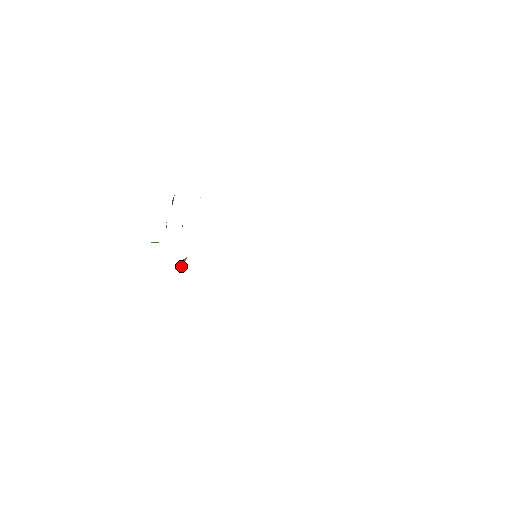
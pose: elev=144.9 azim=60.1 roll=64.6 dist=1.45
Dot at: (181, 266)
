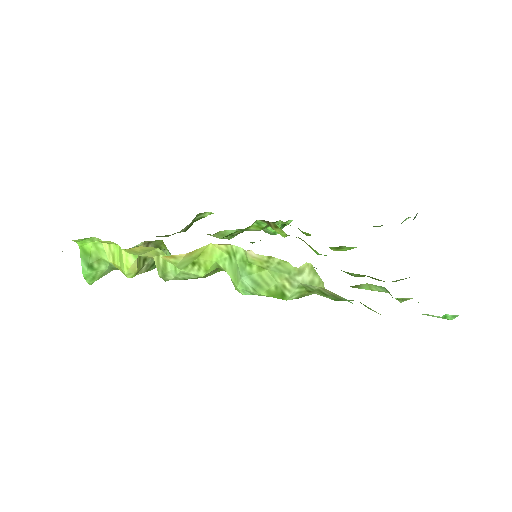
Dot at: (137, 264)
